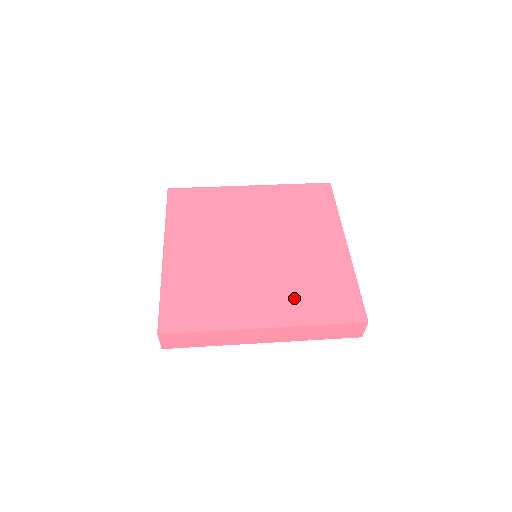
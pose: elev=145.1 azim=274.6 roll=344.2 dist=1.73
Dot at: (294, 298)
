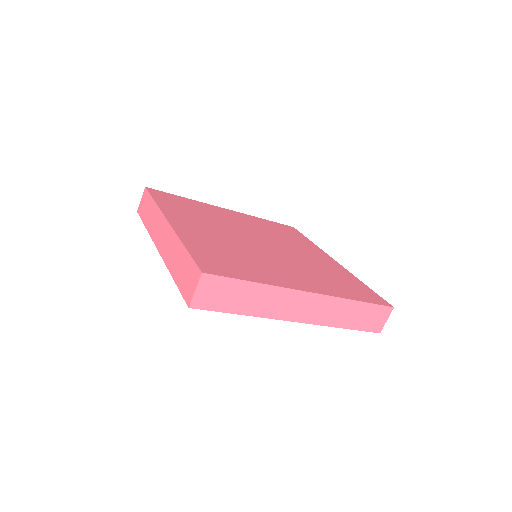
Dot at: (321, 280)
